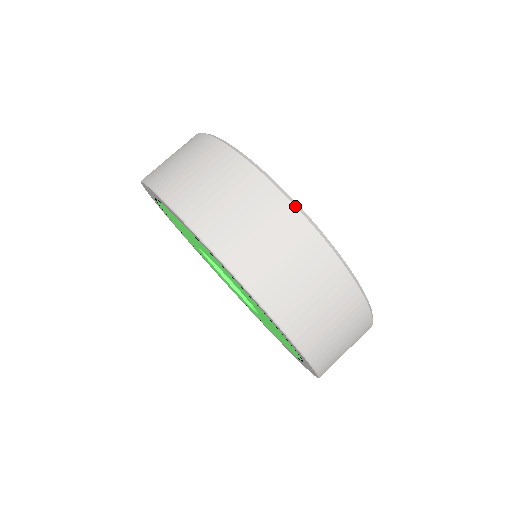
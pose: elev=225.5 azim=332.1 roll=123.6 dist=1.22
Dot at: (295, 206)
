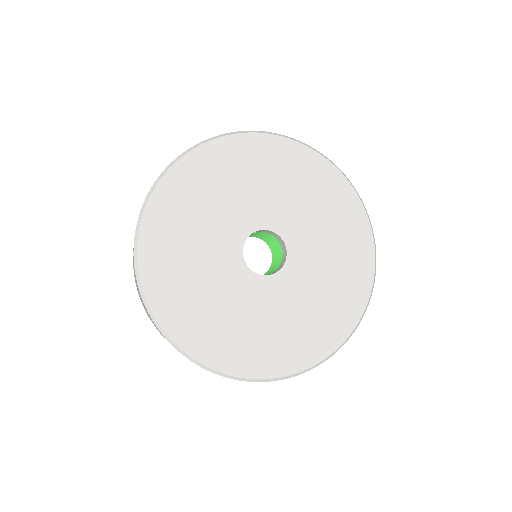
Dot at: (165, 338)
